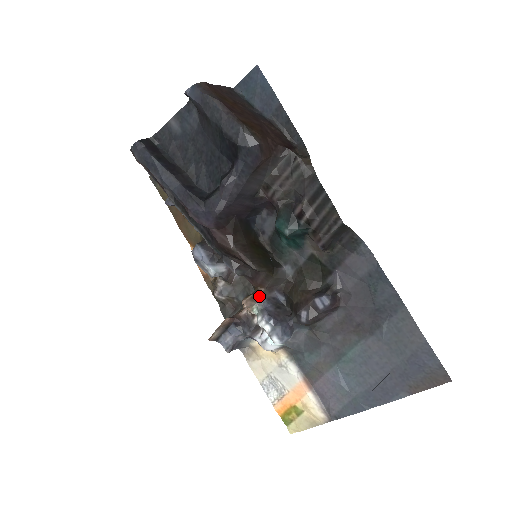
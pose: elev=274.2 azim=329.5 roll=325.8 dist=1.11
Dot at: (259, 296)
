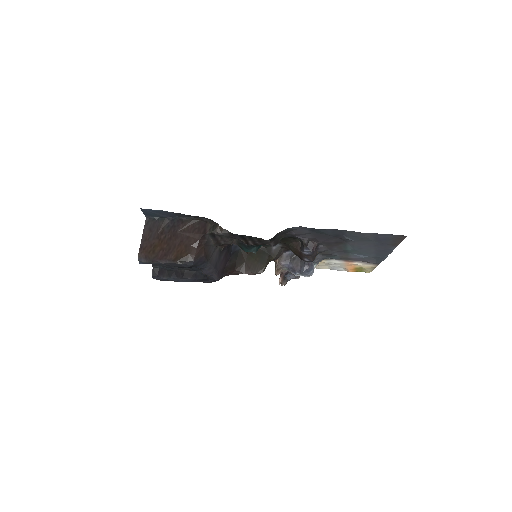
Dot at: (279, 265)
